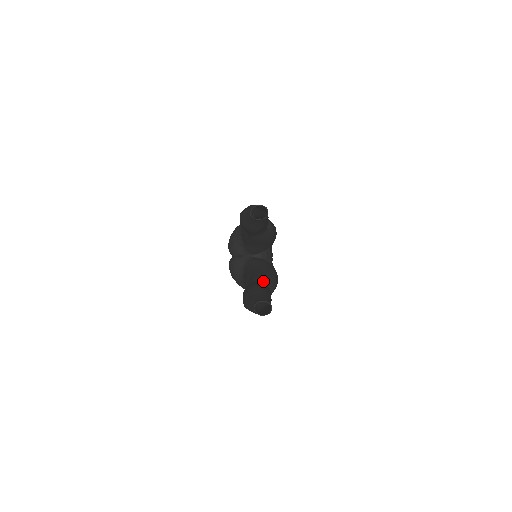
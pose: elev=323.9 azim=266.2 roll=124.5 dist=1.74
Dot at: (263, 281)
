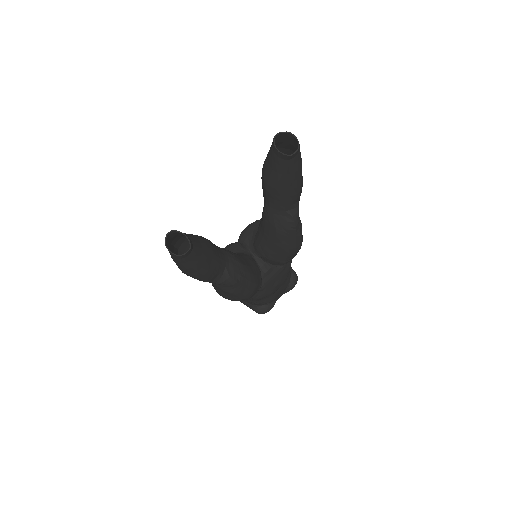
Dot at: (225, 256)
